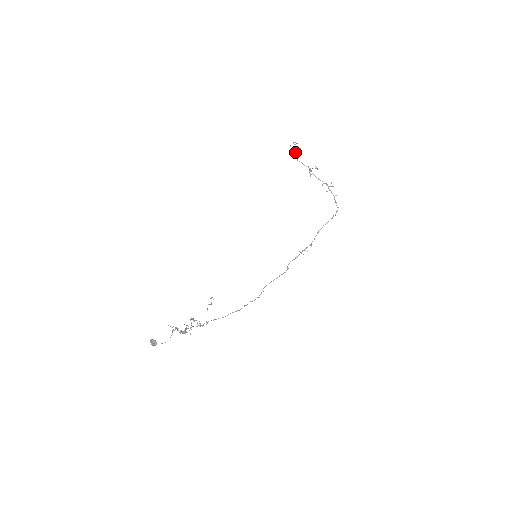
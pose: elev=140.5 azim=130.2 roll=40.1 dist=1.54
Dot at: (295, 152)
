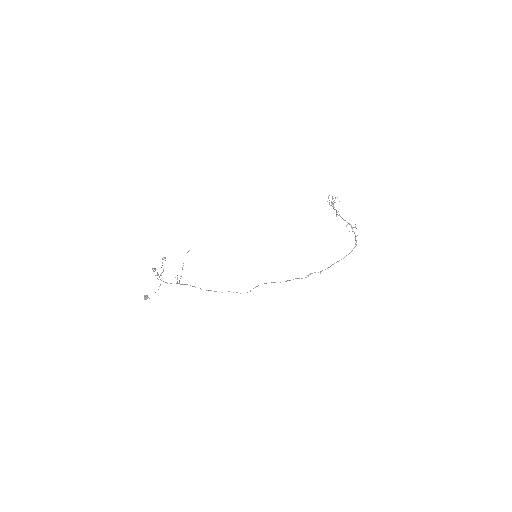
Dot at: (333, 203)
